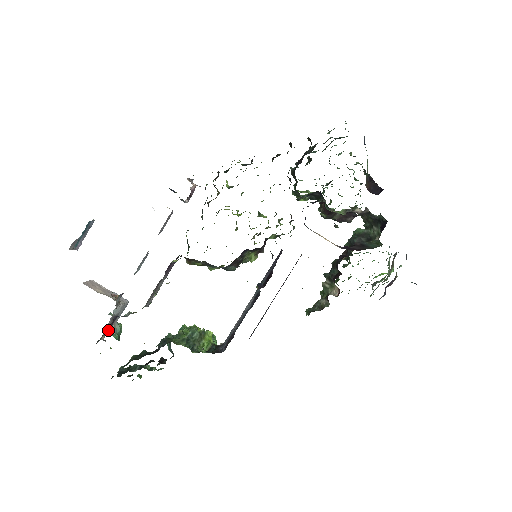
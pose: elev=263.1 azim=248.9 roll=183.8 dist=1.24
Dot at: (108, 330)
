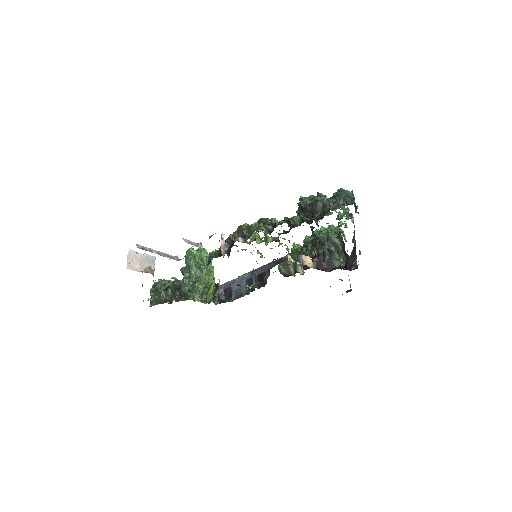
Dot at: occluded
